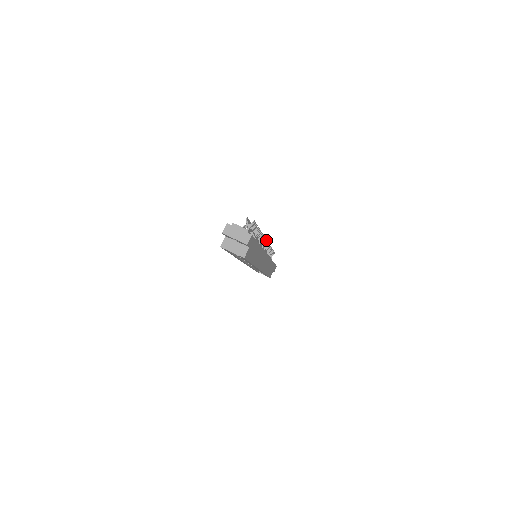
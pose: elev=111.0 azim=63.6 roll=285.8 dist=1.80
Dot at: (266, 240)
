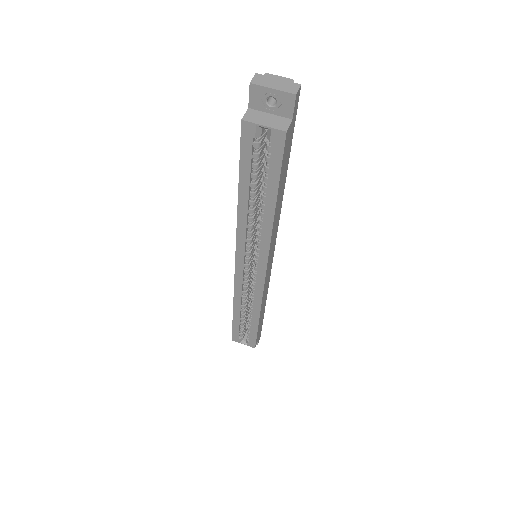
Dot at: occluded
